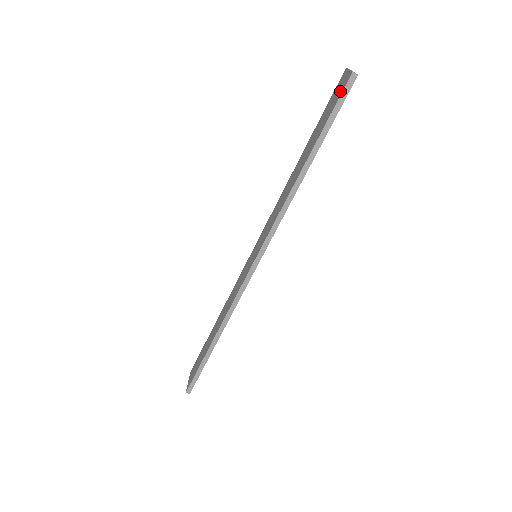
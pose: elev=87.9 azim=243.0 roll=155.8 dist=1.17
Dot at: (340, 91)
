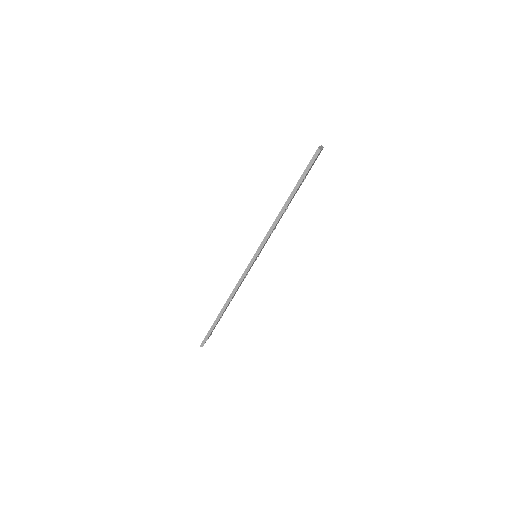
Dot at: (312, 158)
